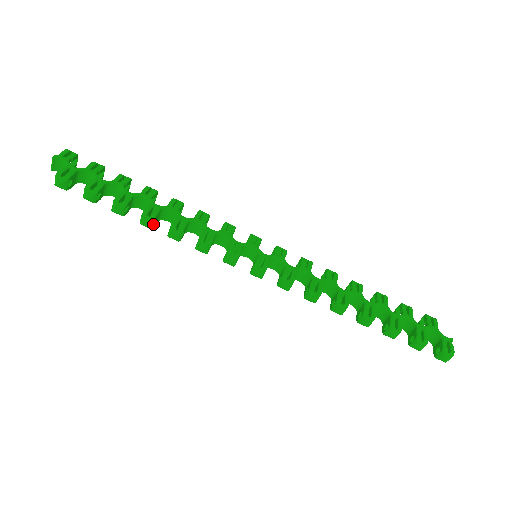
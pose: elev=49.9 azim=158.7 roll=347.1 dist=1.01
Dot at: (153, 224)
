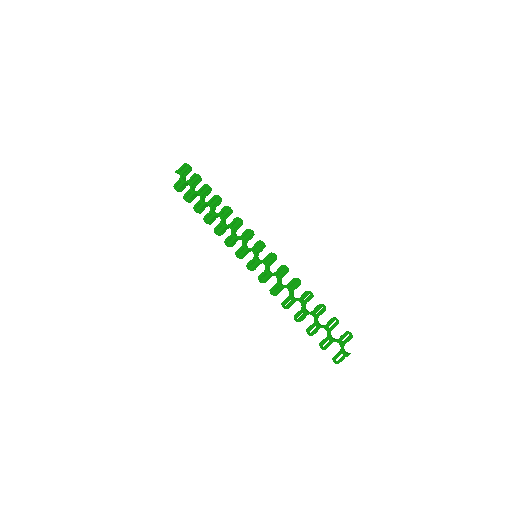
Dot at: (211, 222)
